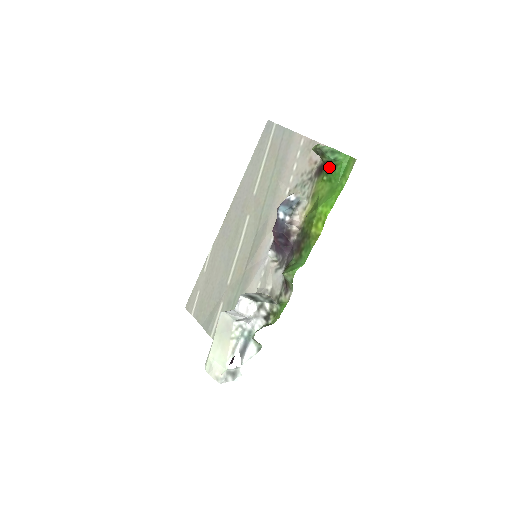
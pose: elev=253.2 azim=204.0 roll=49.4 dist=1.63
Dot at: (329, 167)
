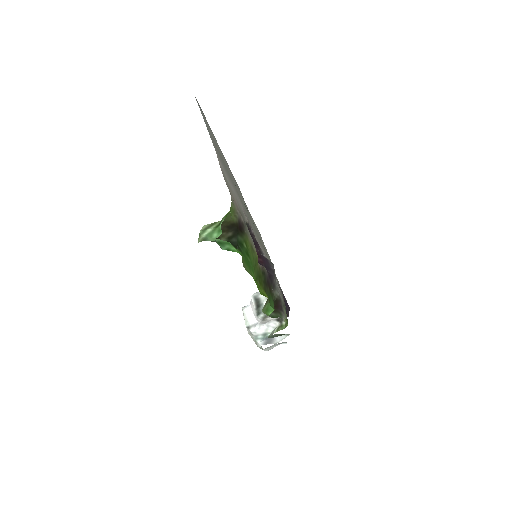
Dot at: (237, 243)
